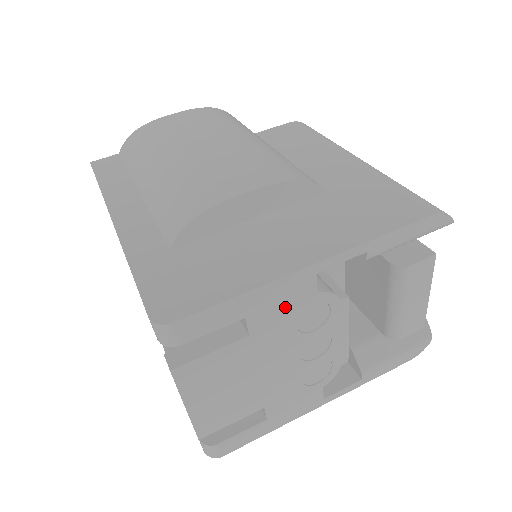
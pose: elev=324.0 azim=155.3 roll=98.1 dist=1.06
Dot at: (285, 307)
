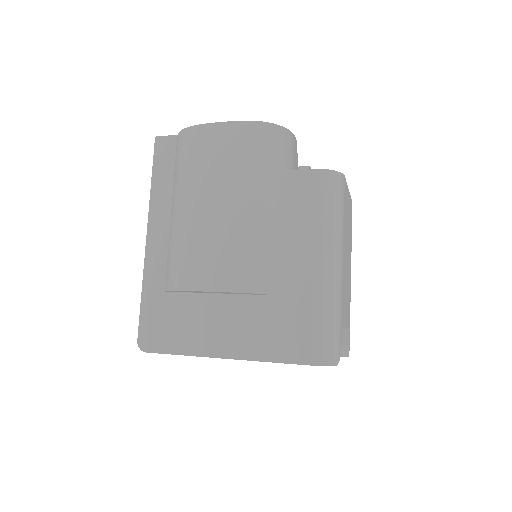
Dot at: occluded
